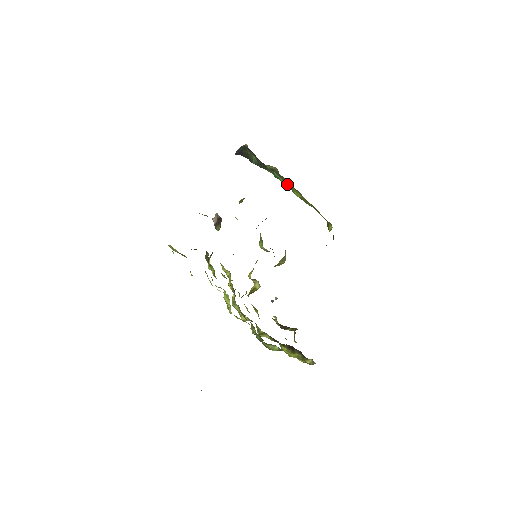
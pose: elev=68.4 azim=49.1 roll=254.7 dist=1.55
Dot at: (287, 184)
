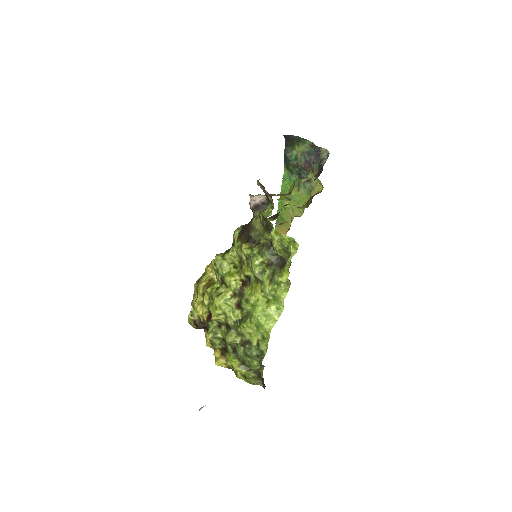
Dot at: (293, 194)
